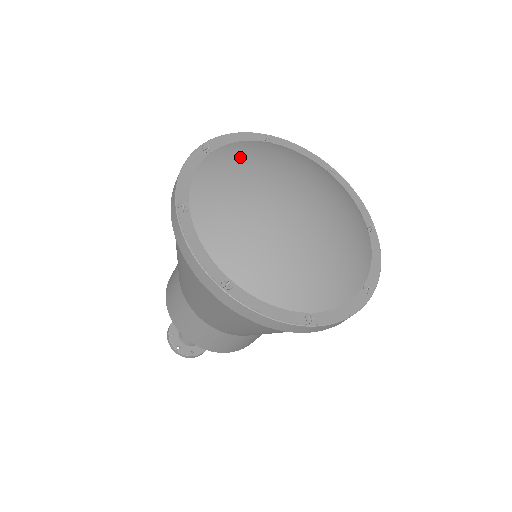
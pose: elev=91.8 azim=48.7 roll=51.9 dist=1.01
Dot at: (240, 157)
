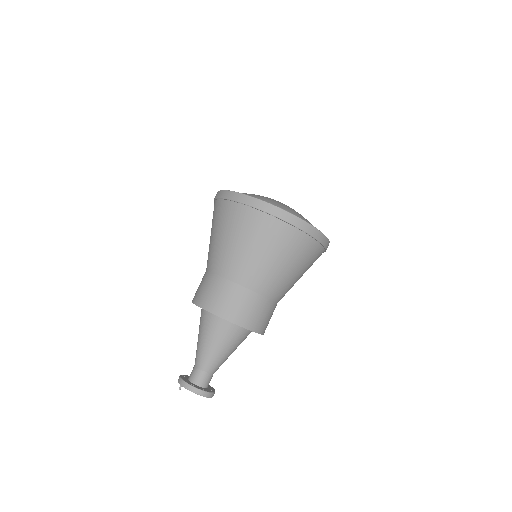
Dot at: occluded
